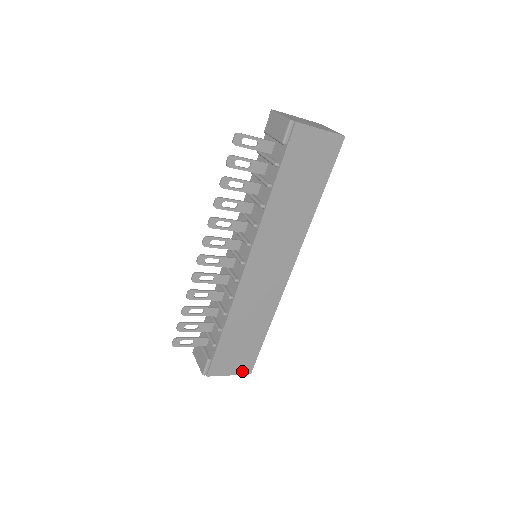
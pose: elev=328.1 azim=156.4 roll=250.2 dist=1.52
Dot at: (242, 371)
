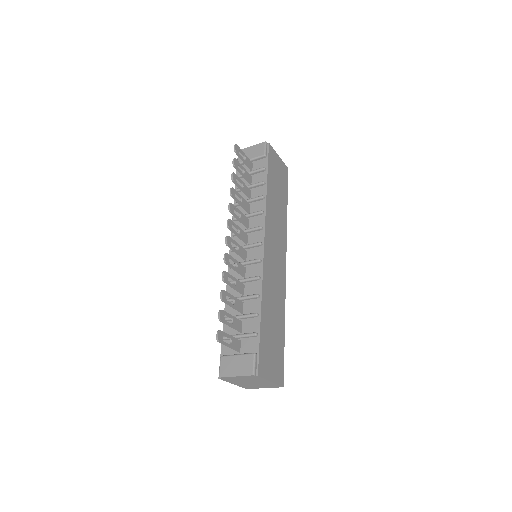
Dot at: (278, 379)
